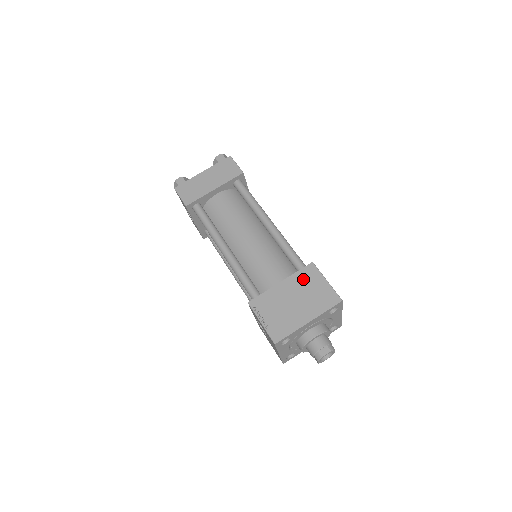
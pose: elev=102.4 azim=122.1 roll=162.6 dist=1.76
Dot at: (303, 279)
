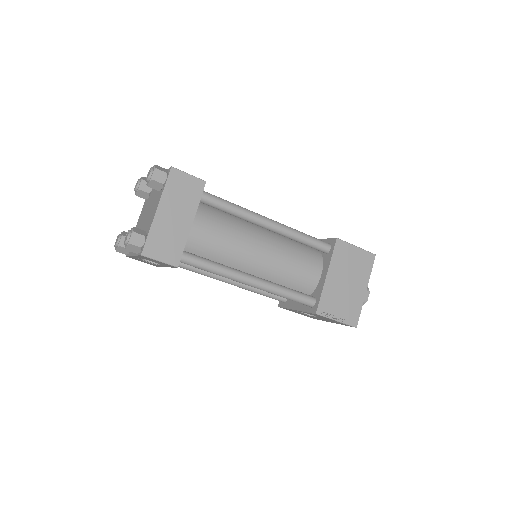
Dot at: (340, 259)
